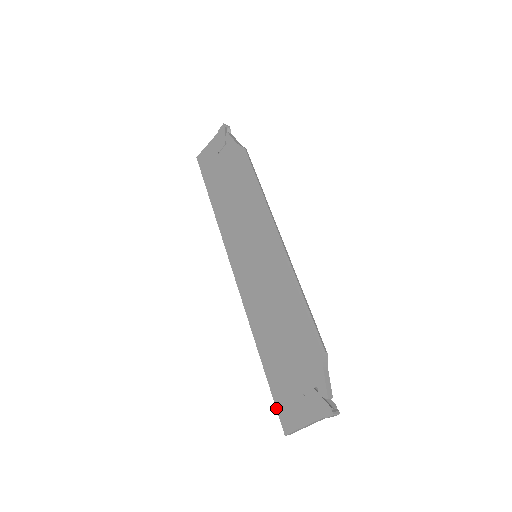
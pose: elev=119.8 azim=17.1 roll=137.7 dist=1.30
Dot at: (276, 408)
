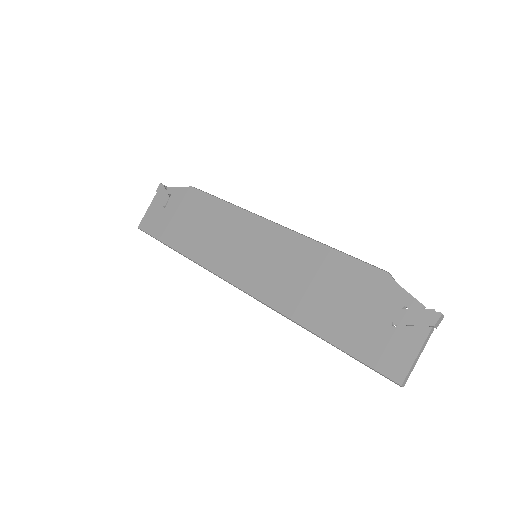
Dot at: (371, 367)
